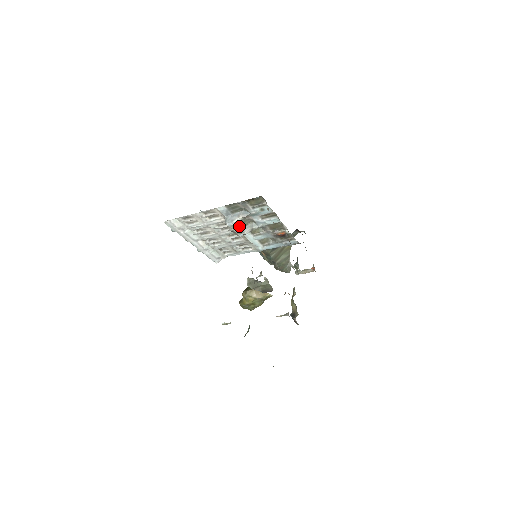
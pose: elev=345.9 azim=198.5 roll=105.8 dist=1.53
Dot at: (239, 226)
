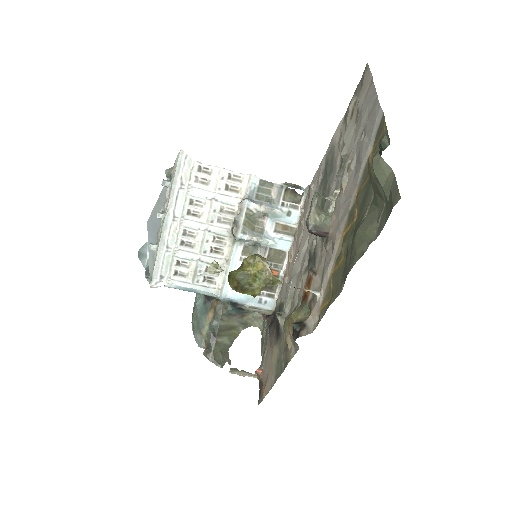
Dot at: (249, 220)
